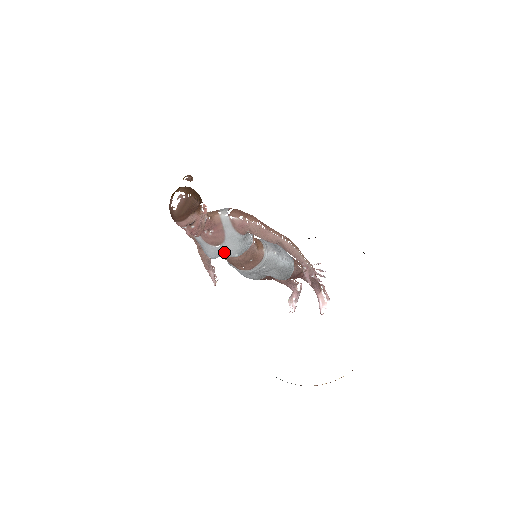
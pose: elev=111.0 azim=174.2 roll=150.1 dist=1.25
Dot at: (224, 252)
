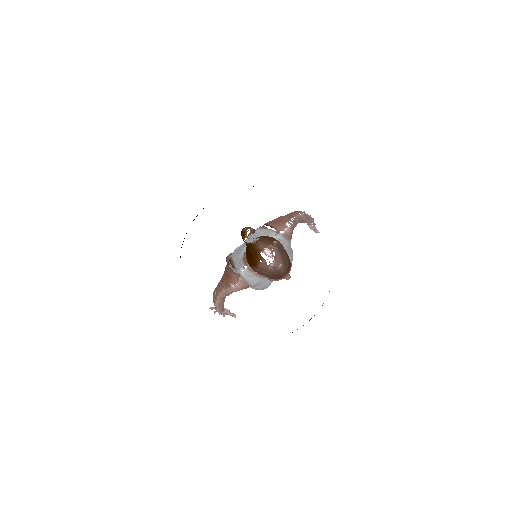
Dot at: occluded
